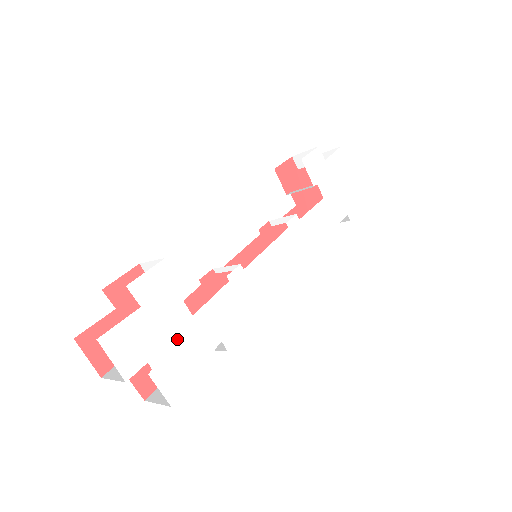
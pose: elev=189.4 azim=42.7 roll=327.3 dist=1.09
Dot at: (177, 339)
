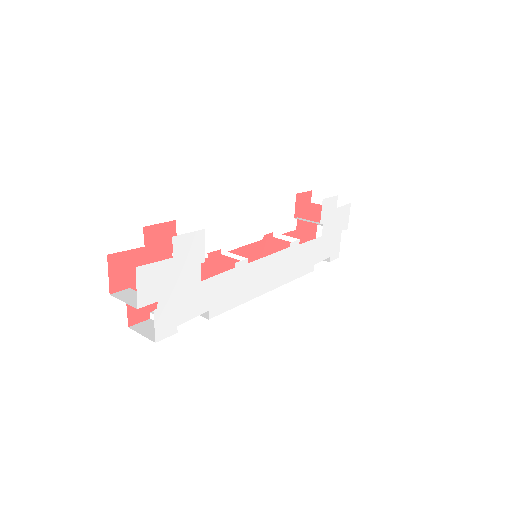
Dot at: (183, 294)
